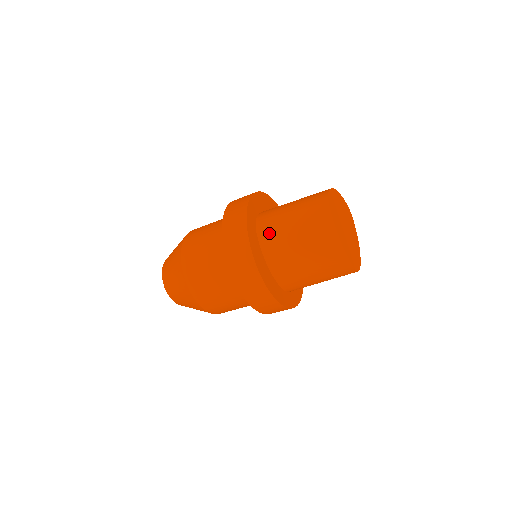
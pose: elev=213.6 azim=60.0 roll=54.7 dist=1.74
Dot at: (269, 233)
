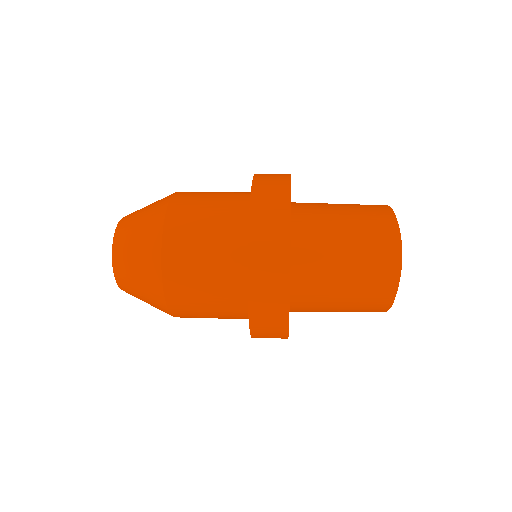
Dot at: (308, 276)
